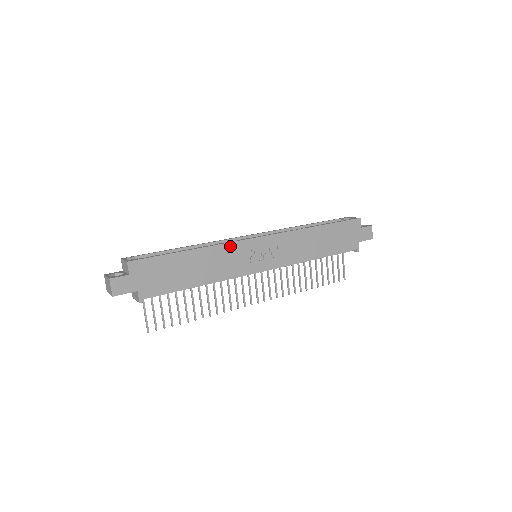
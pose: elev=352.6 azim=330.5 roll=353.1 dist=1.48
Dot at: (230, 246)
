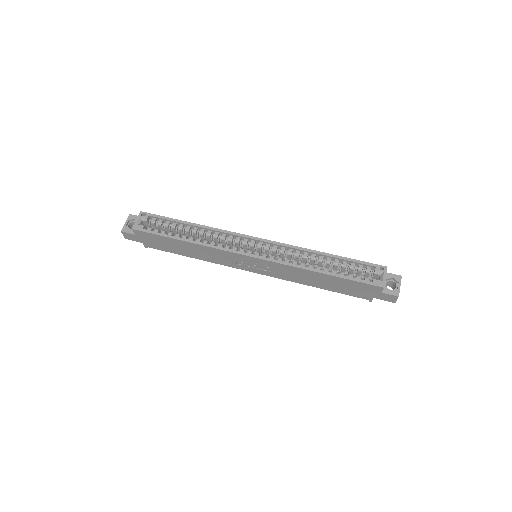
Dot at: (220, 251)
